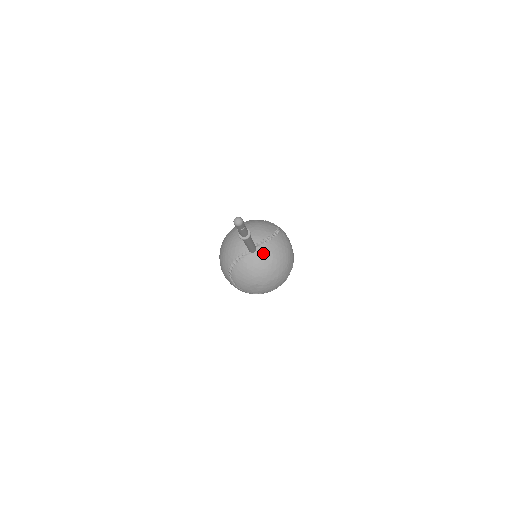
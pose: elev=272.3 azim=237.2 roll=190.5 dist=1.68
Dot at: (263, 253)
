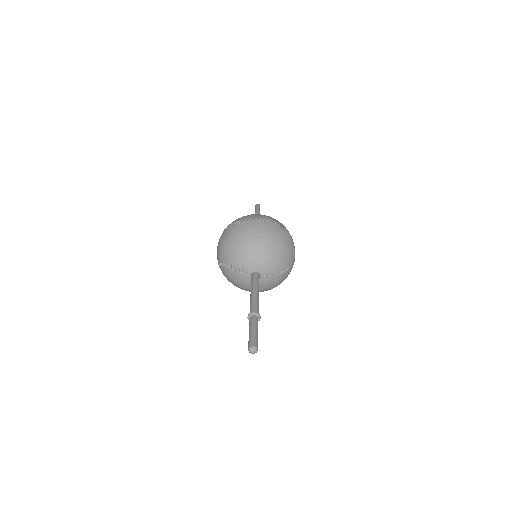
Dot at: (260, 283)
